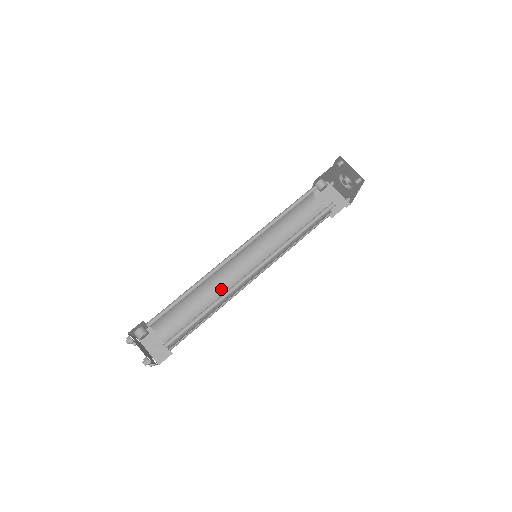
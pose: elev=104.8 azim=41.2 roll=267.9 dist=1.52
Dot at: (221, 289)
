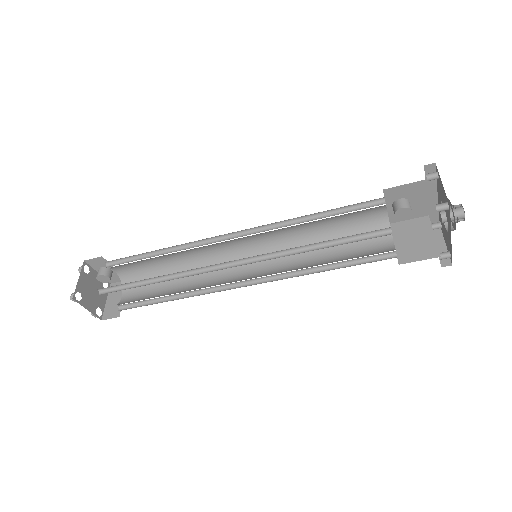
Dot at: (206, 279)
